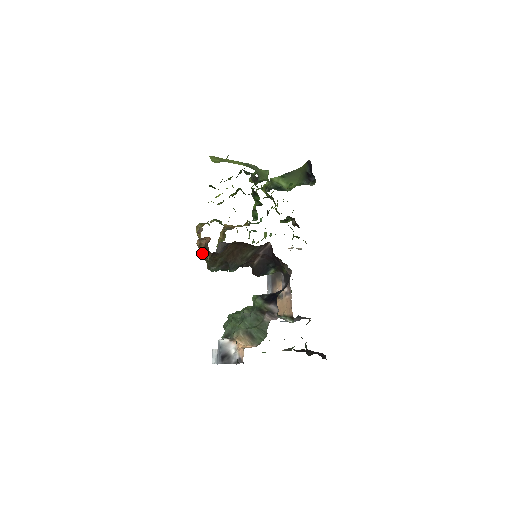
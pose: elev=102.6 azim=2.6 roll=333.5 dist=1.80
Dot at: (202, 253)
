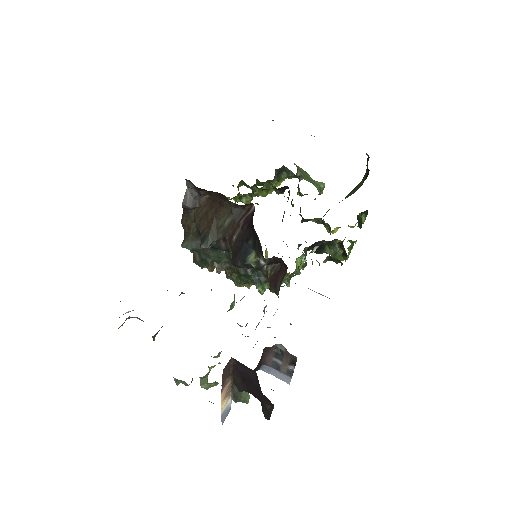
Dot at: occluded
